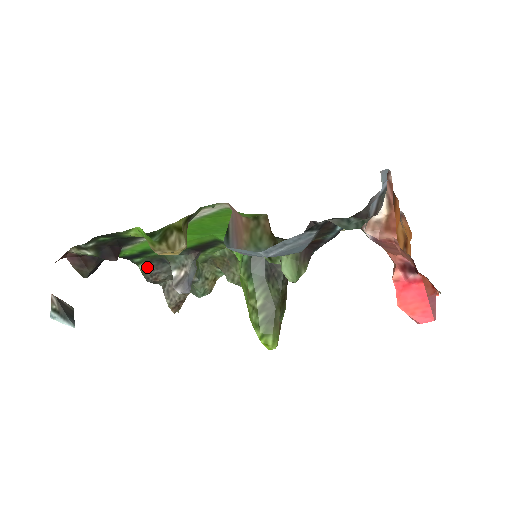
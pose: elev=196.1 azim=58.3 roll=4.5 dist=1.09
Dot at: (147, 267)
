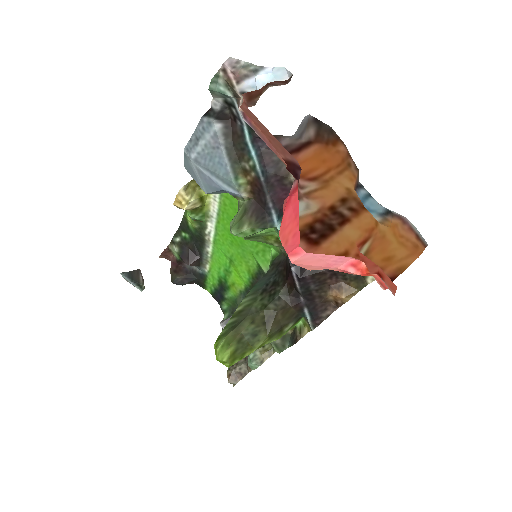
Dot at: occluded
